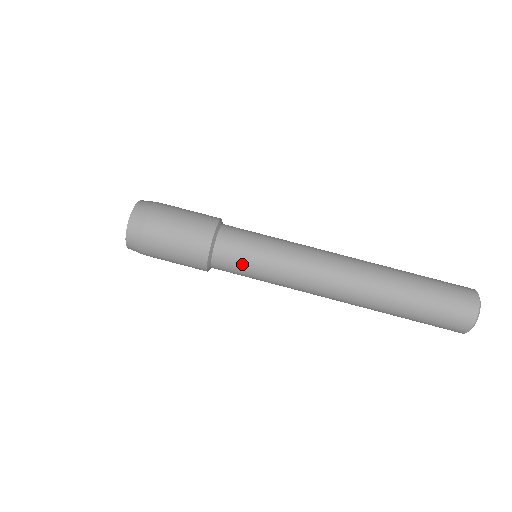
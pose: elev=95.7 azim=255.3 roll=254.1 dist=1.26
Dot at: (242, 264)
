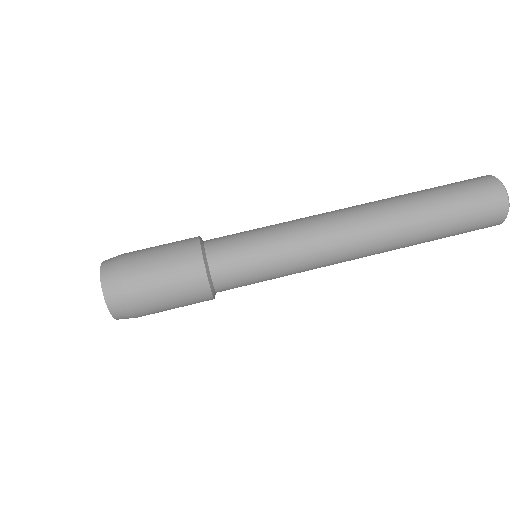
Dot at: (250, 284)
